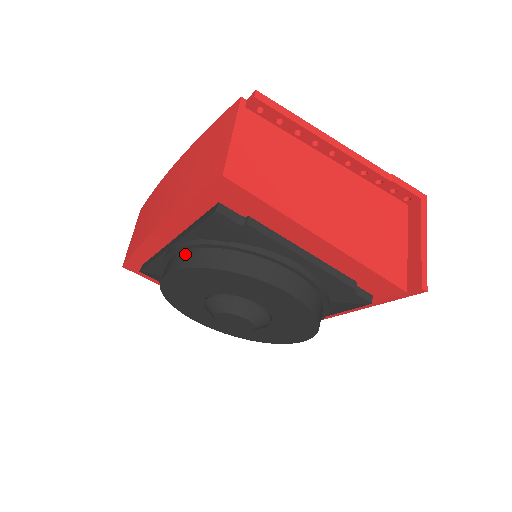
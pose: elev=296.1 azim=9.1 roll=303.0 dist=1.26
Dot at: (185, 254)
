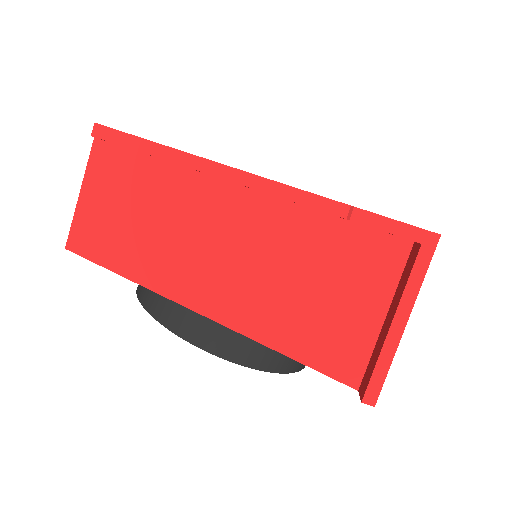
Dot at: occluded
